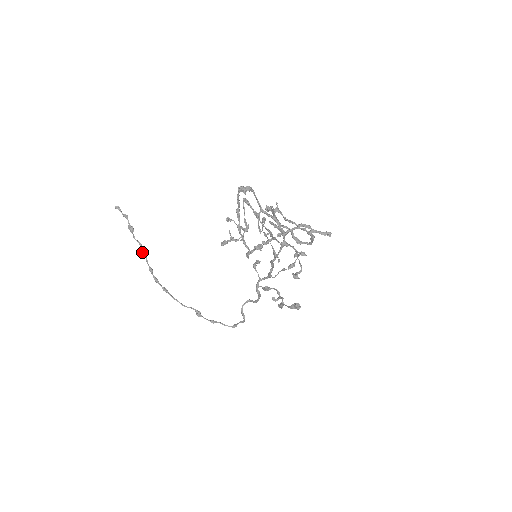
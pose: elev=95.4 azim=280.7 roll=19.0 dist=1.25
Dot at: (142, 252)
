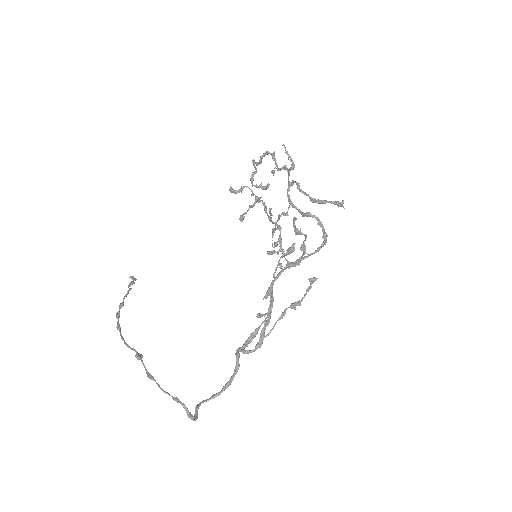
Dot at: (127, 291)
